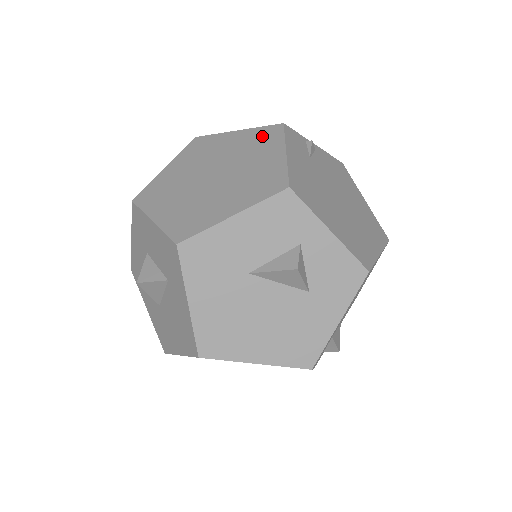
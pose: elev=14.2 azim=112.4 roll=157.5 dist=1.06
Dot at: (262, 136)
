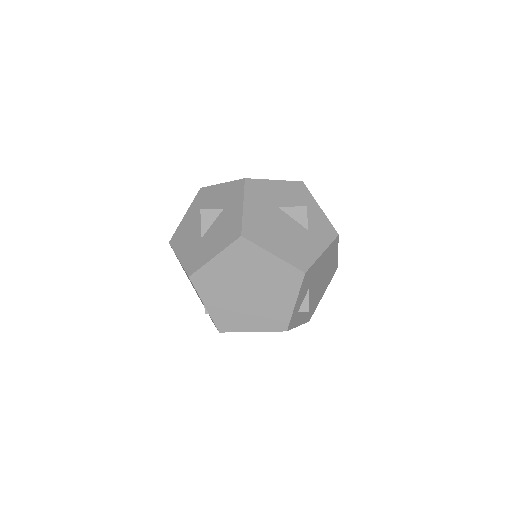
Dot at: occluded
